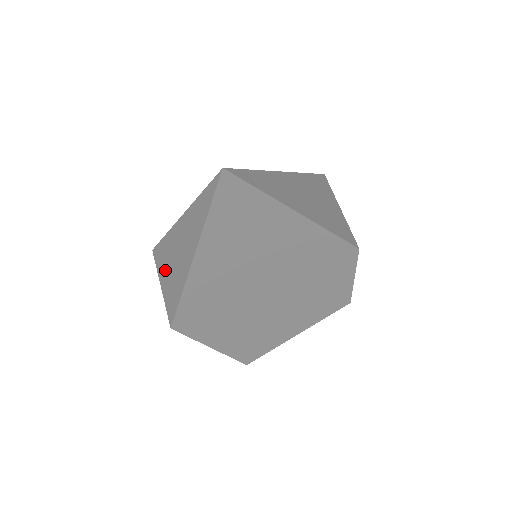
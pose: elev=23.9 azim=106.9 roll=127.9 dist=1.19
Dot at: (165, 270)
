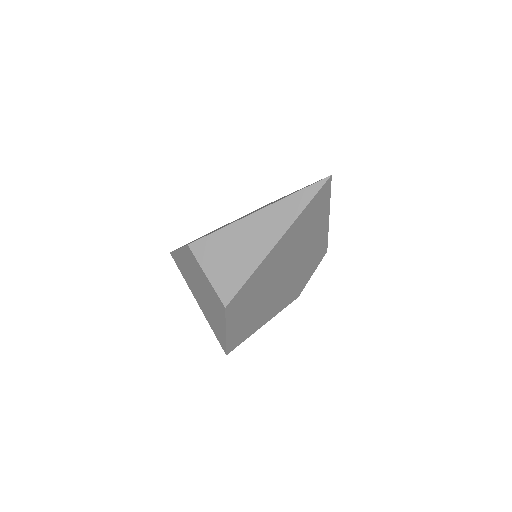
Dot at: (218, 258)
